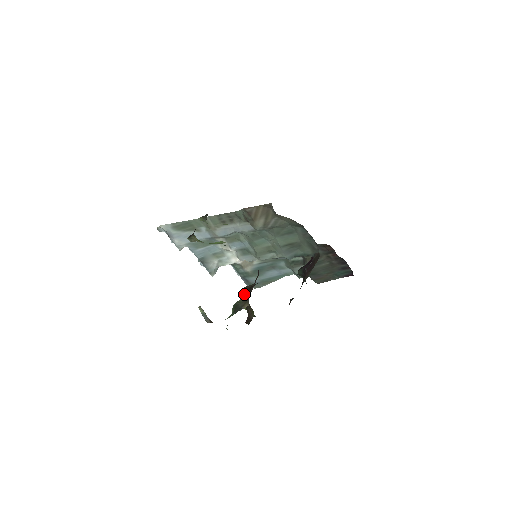
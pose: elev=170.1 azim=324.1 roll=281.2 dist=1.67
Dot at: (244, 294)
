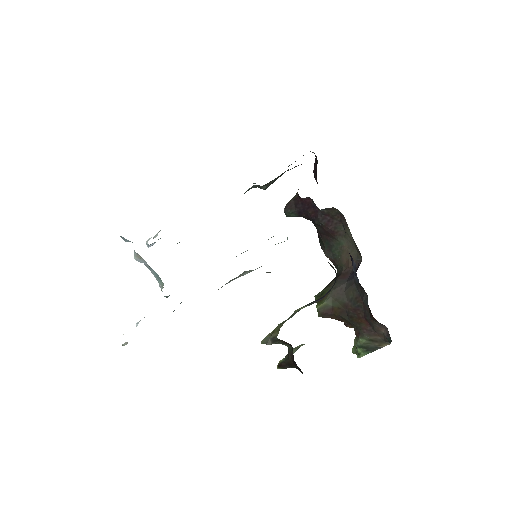
Dot at: (331, 318)
